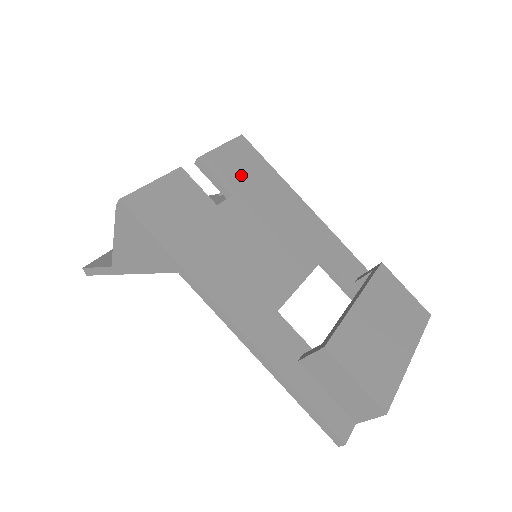
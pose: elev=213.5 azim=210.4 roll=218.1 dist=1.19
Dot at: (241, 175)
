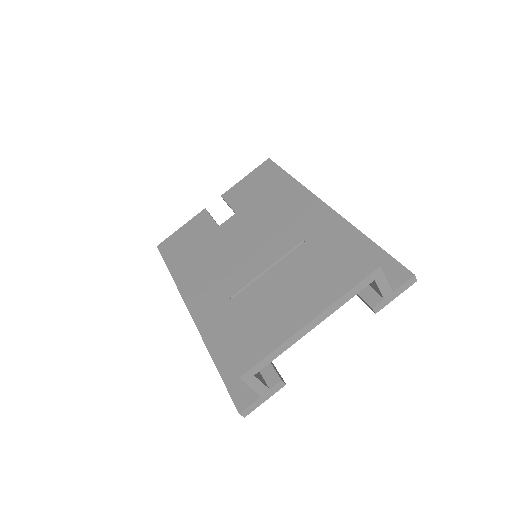
Dot at: (251, 193)
